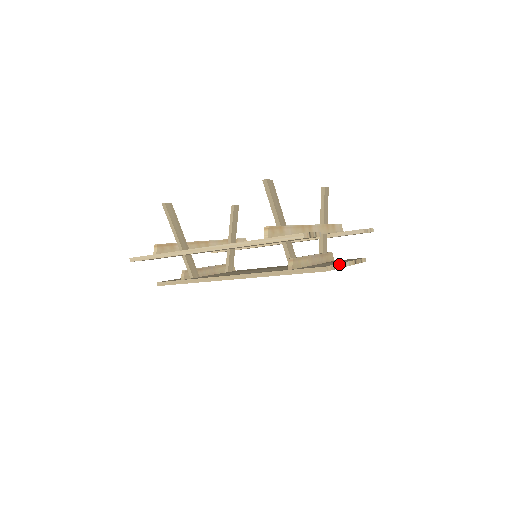
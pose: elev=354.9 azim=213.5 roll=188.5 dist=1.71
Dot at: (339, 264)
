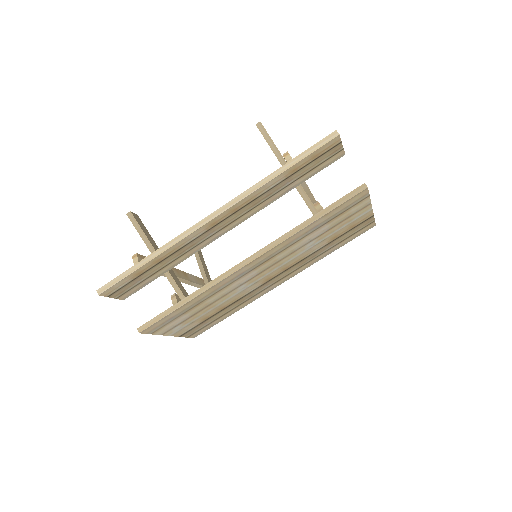
Dot at: occluded
